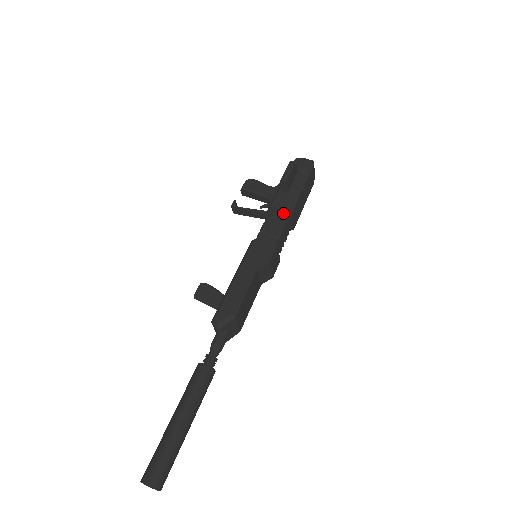
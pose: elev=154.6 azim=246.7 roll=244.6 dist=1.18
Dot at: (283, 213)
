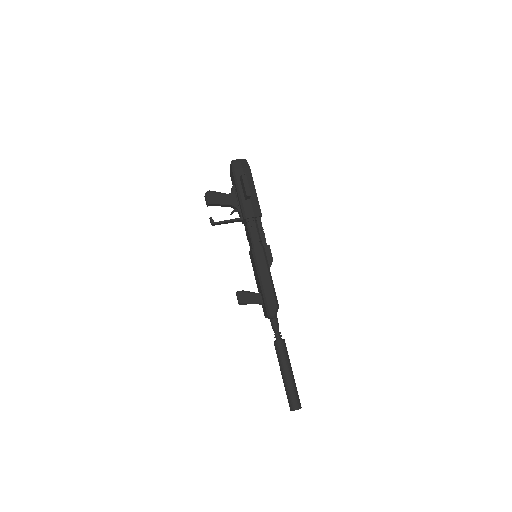
Dot at: (256, 217)
